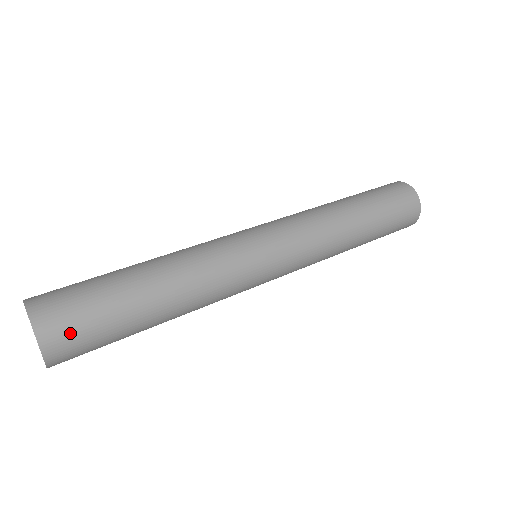
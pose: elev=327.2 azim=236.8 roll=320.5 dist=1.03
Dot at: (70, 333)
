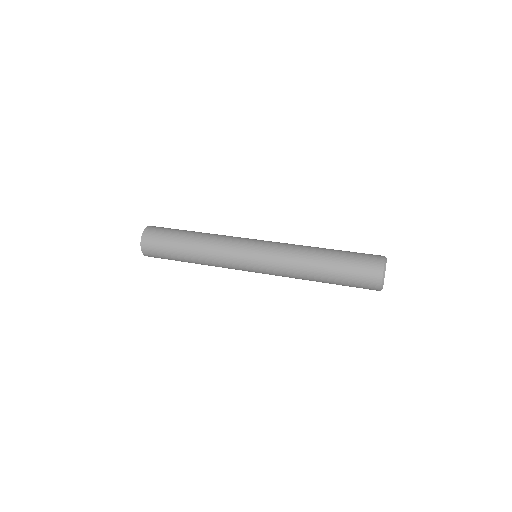
Dot at: (153, 254)
